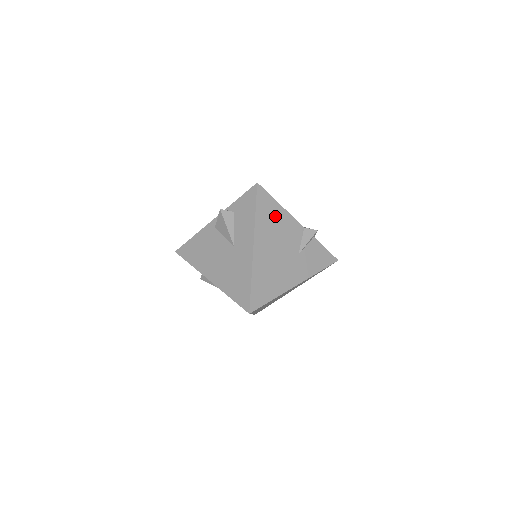
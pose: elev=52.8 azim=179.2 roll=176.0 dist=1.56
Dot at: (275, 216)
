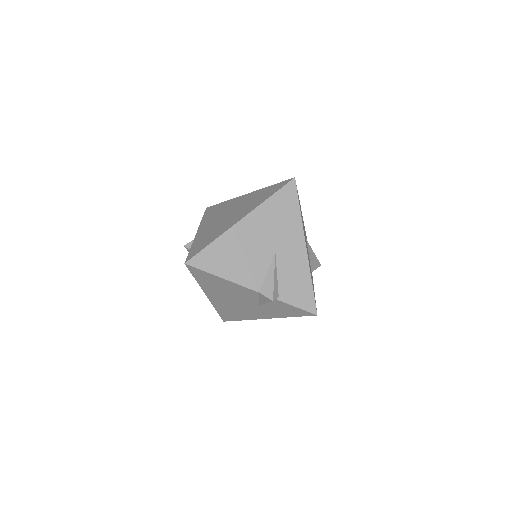
Dot at: (219, 283)
